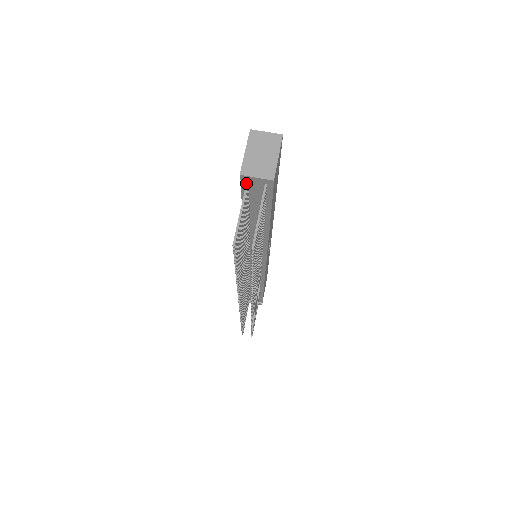
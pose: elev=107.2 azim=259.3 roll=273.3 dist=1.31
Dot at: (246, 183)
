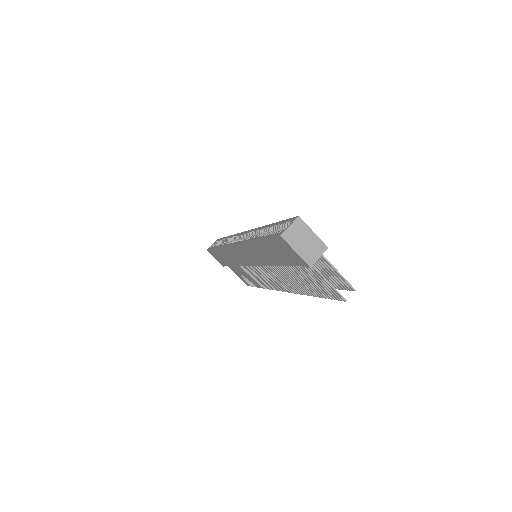
Dot at: occluded
